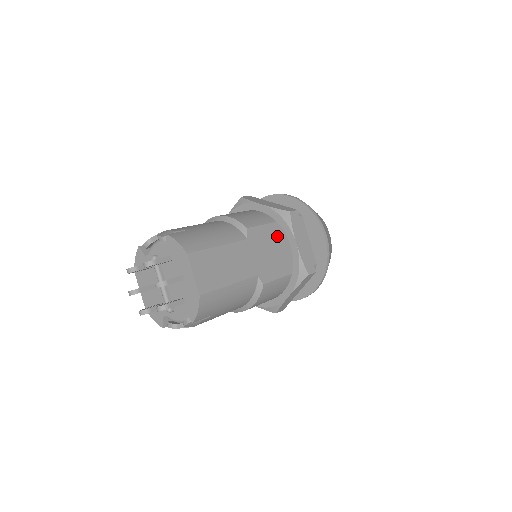
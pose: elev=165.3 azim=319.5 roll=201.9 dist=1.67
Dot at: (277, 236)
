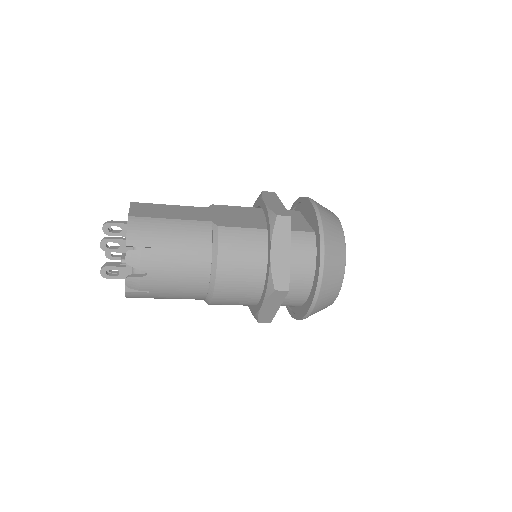
Dot at: (253, 213)
